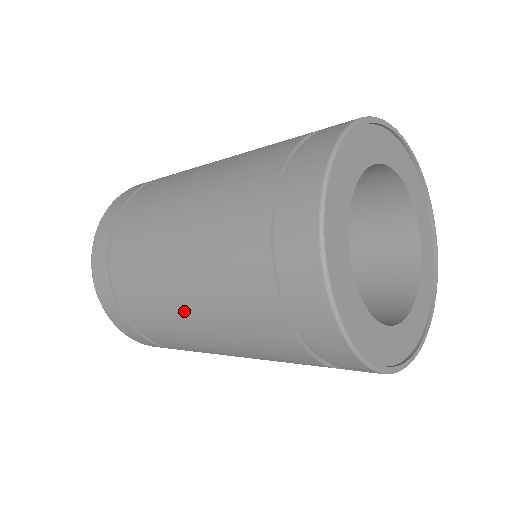
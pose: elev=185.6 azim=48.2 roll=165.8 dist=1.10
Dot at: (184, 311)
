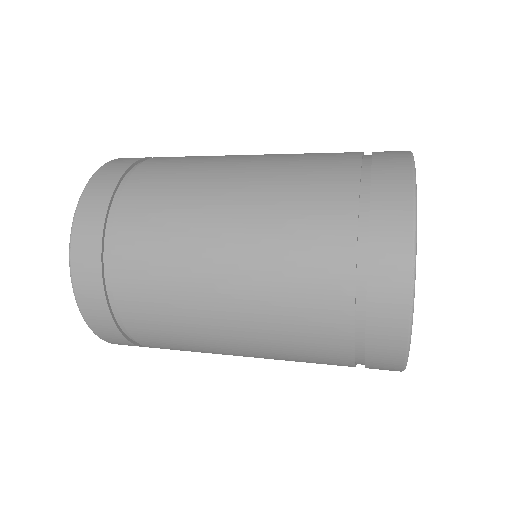
Dot at: (218, 310)
